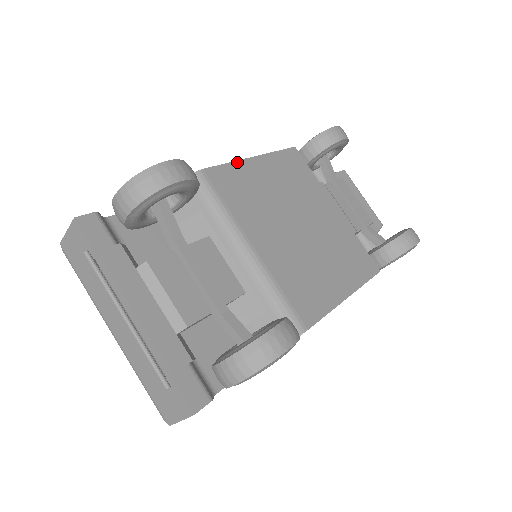
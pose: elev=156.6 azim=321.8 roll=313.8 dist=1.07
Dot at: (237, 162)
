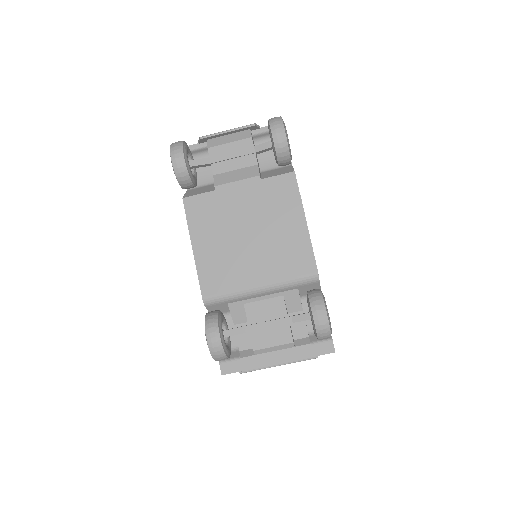
Dot at: (197, 266)
